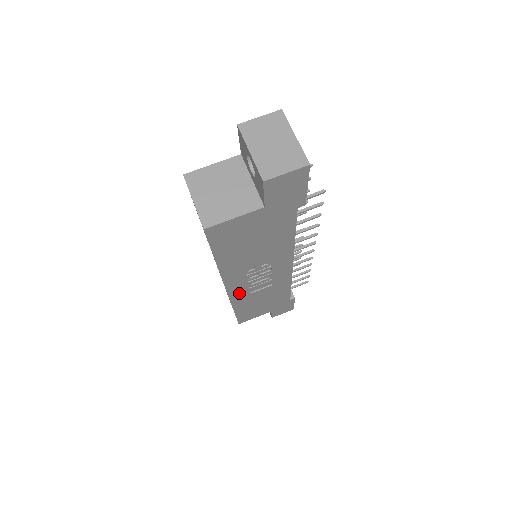
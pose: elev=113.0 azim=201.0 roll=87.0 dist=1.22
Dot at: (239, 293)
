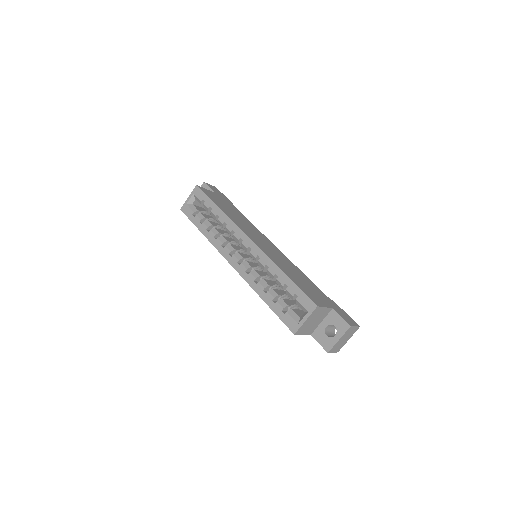
Dot at: occluded
